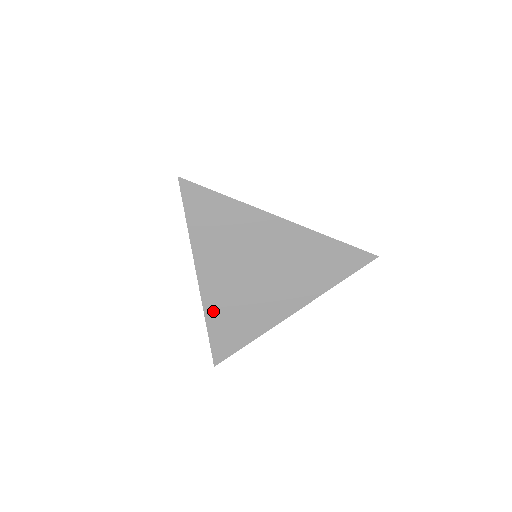
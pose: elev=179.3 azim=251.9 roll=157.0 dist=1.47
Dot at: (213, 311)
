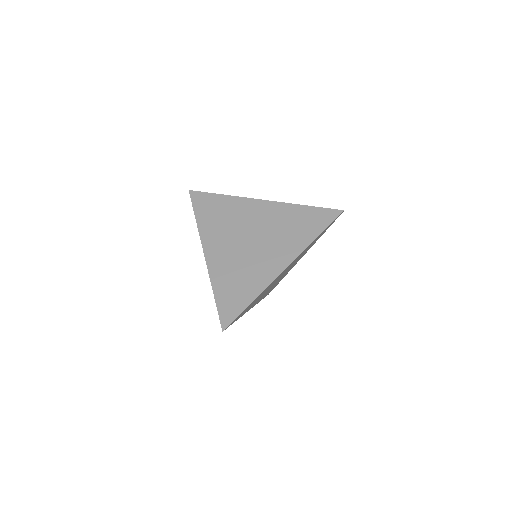
Dot at: (218, 277)
